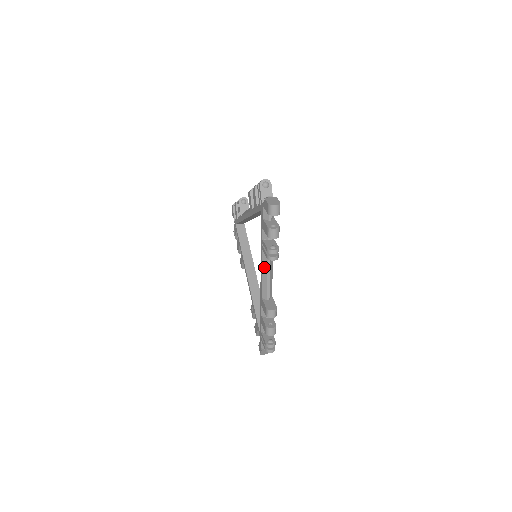
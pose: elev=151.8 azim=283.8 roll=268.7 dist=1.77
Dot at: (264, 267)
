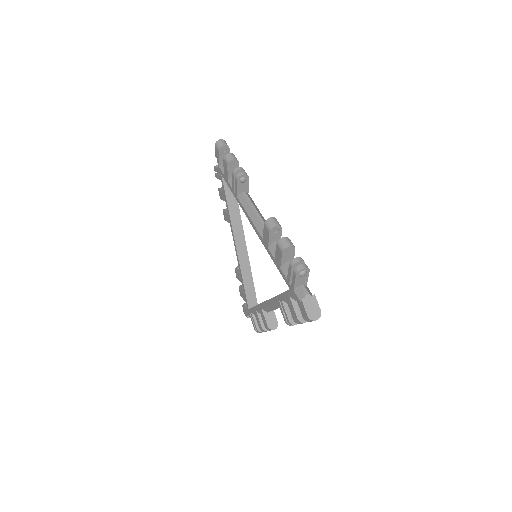
Dot at: (274, 306)
